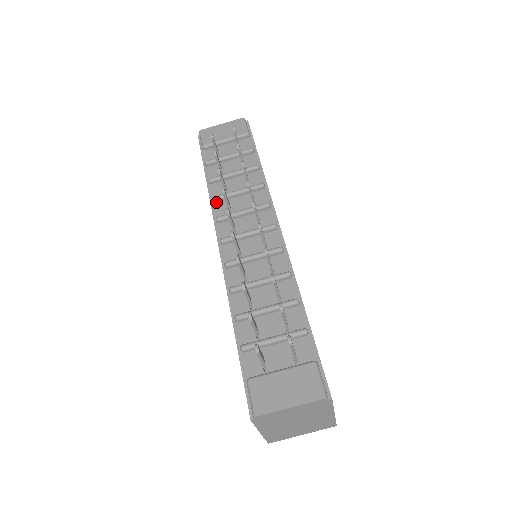
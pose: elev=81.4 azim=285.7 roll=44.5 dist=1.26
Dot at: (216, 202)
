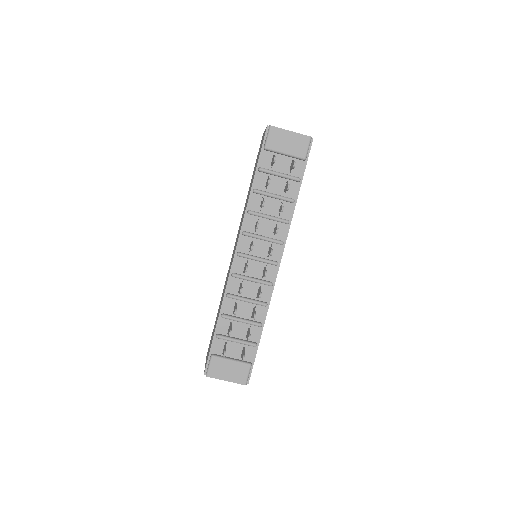
Dot at: (249, 214)
